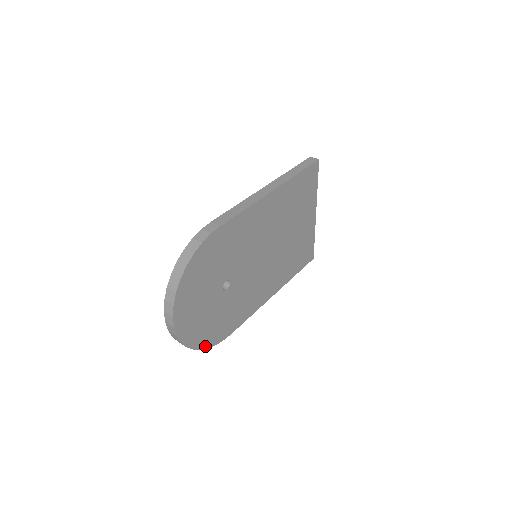
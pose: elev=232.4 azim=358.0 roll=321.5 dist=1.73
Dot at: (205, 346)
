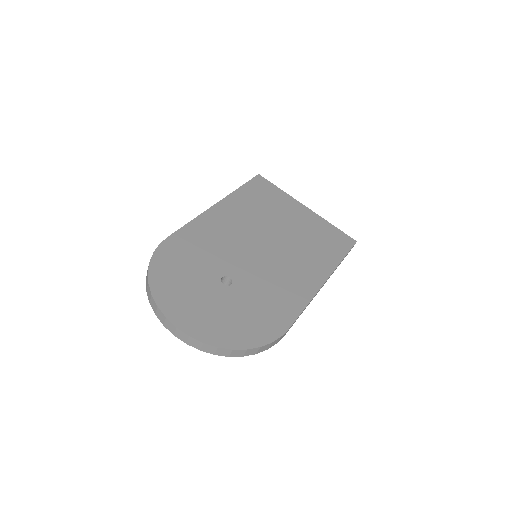
Dot at: (252, 345)
